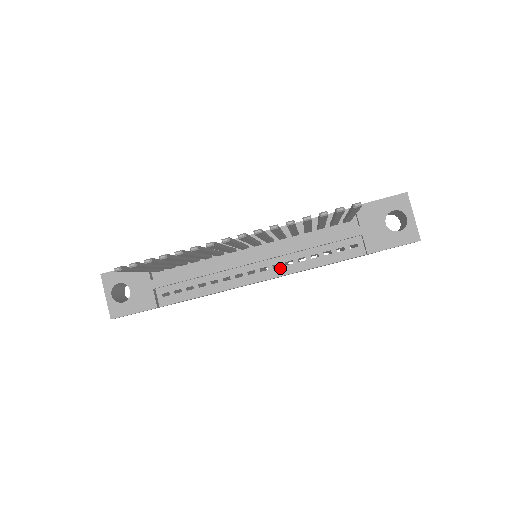
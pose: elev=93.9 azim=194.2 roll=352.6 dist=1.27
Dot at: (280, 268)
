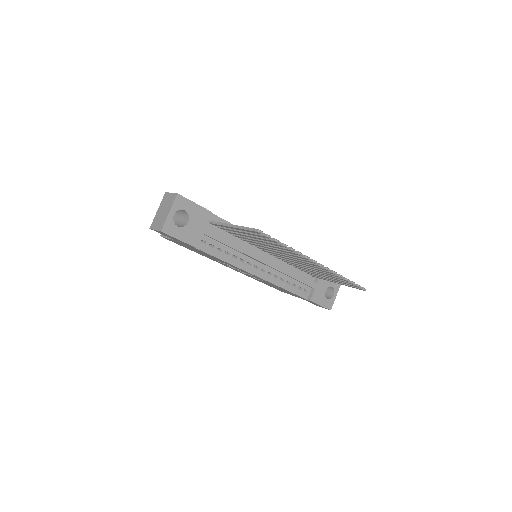
Dot at: (270, 276)
